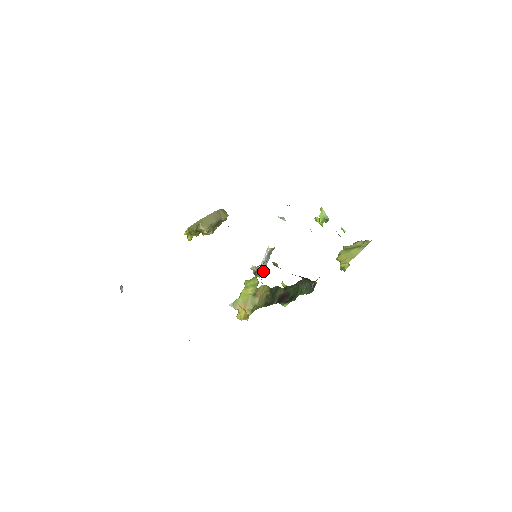
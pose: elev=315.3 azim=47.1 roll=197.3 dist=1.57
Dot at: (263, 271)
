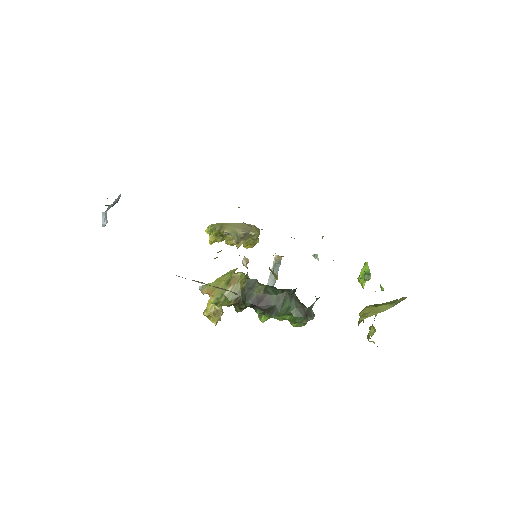
Dot at: occluded
